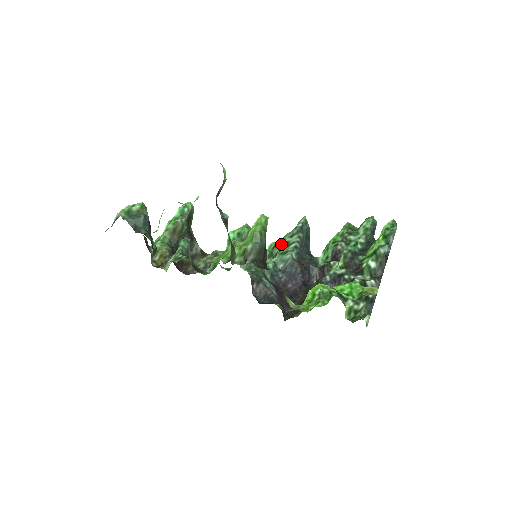
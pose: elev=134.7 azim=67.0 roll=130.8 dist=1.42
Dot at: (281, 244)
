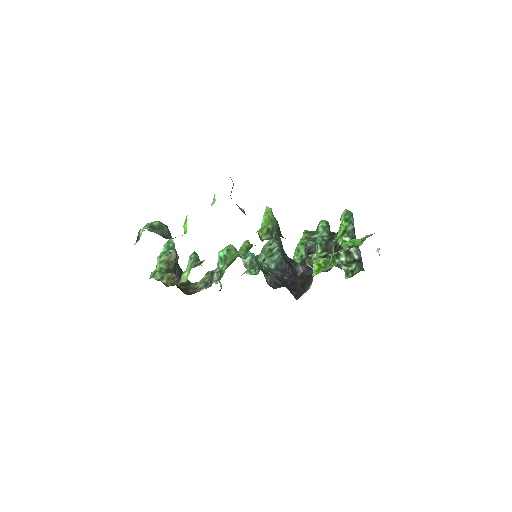
Dot at: (264, 252)
